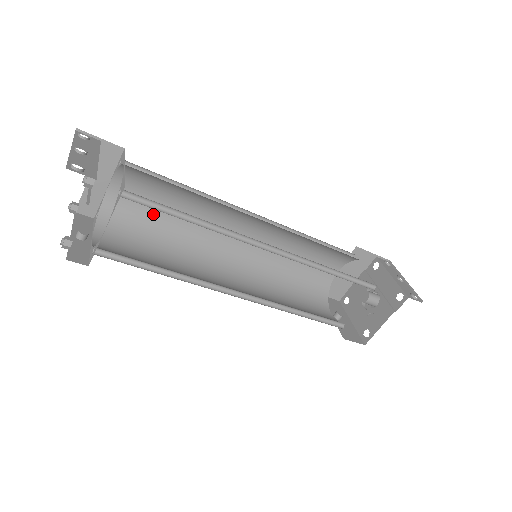
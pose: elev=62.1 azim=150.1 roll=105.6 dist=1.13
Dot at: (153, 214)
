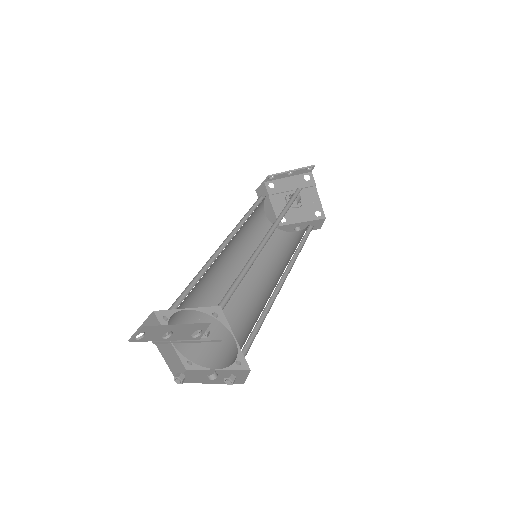
Dot at: (199, 320)
